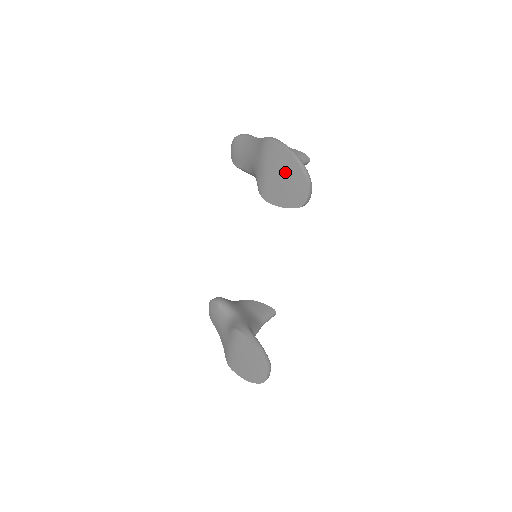
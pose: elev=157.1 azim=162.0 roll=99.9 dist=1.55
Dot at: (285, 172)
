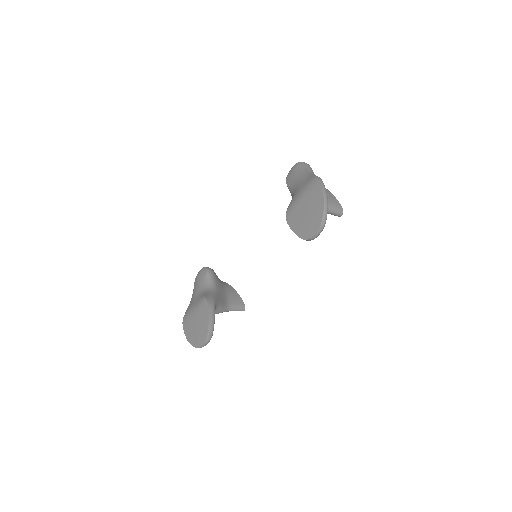
Dot at: (312, 208)
